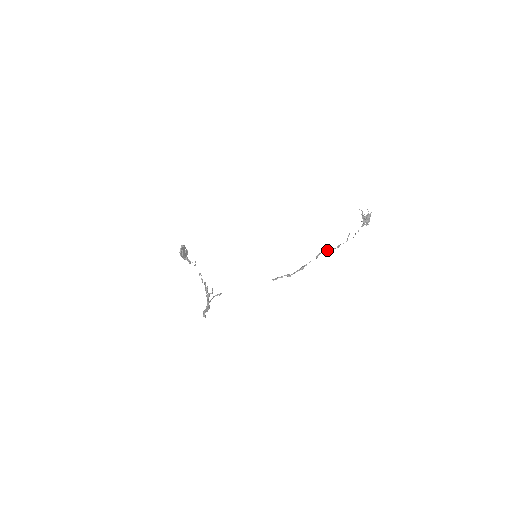
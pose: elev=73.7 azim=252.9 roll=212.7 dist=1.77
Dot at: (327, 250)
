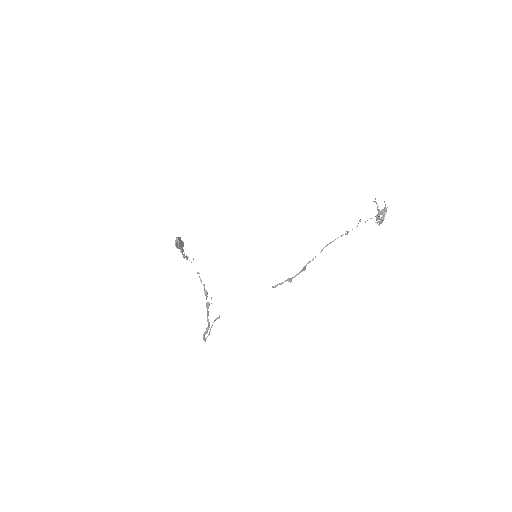
Dot at: (333, 241)
